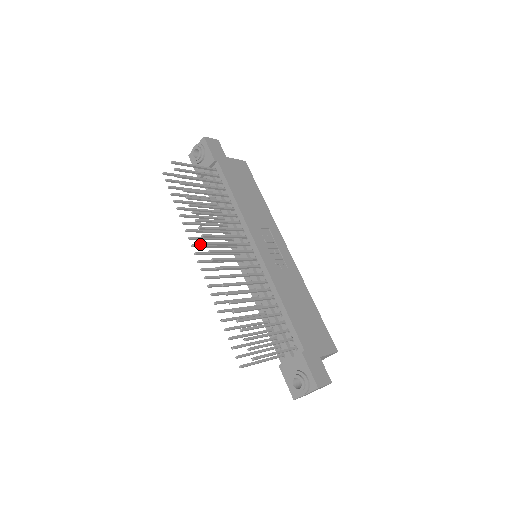
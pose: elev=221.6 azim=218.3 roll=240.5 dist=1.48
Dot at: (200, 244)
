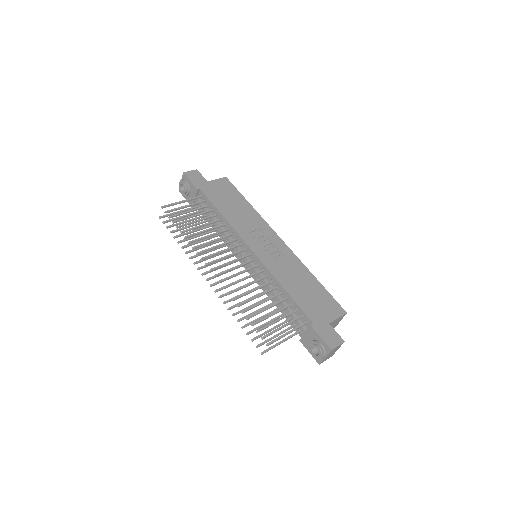
Dot at: occluded
